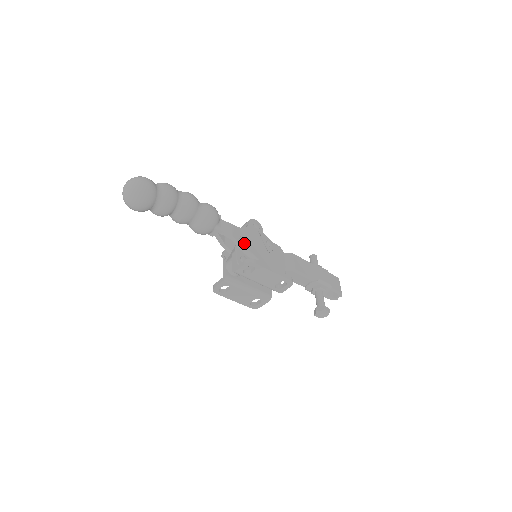
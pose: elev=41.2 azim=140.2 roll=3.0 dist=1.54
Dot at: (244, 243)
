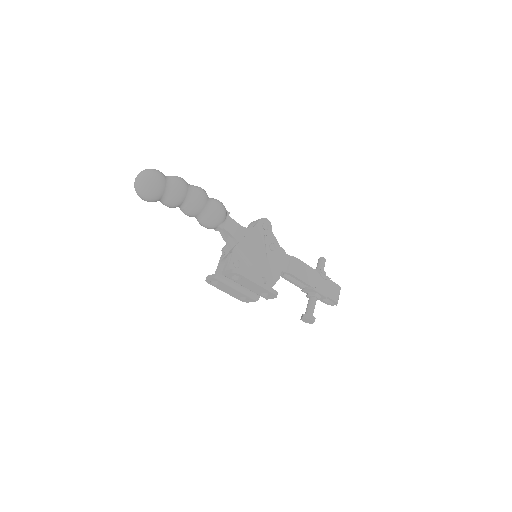
Dot at: (243, 247)
